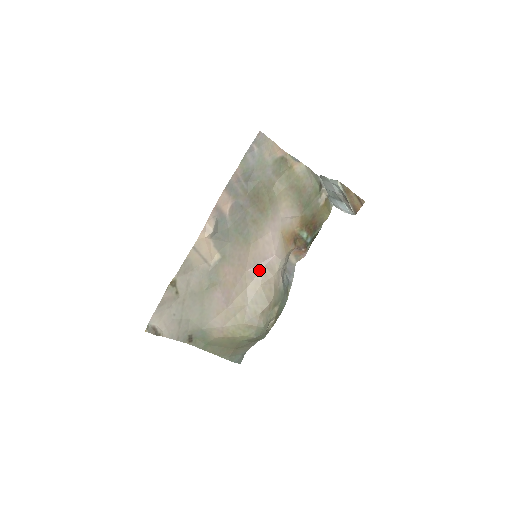
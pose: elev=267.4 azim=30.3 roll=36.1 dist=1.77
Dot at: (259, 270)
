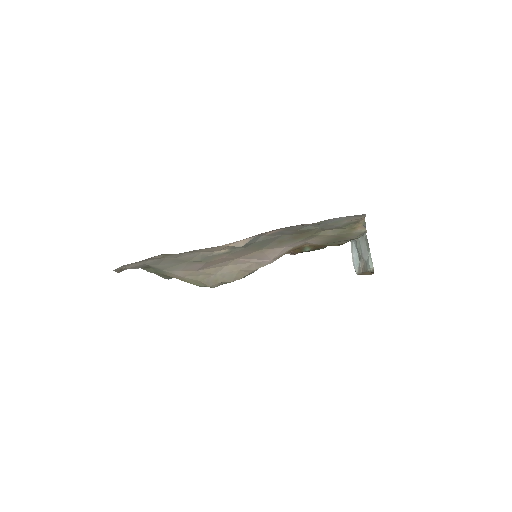
Dot at: (248, 262)
